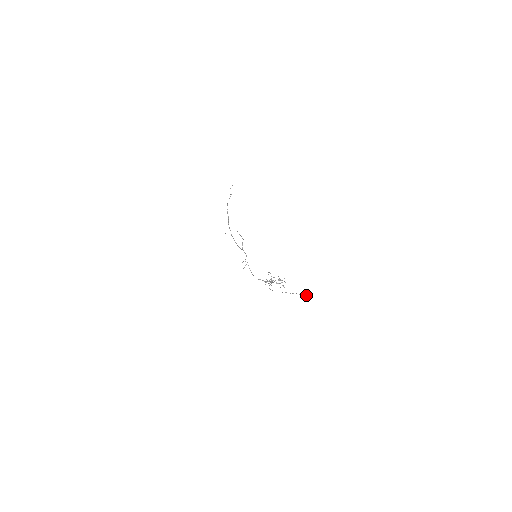
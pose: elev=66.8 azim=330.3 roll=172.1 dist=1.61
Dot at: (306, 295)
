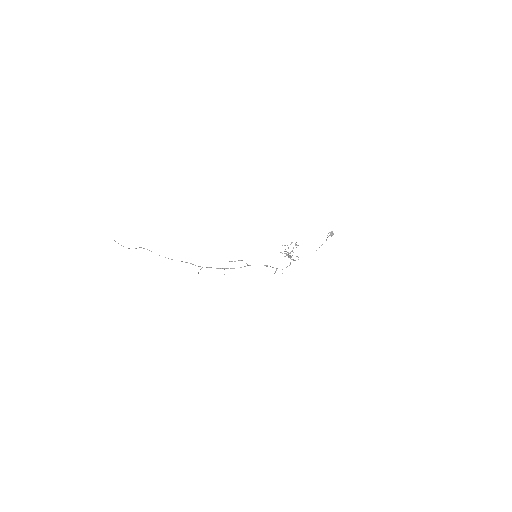
Dot at: (330, 232)
